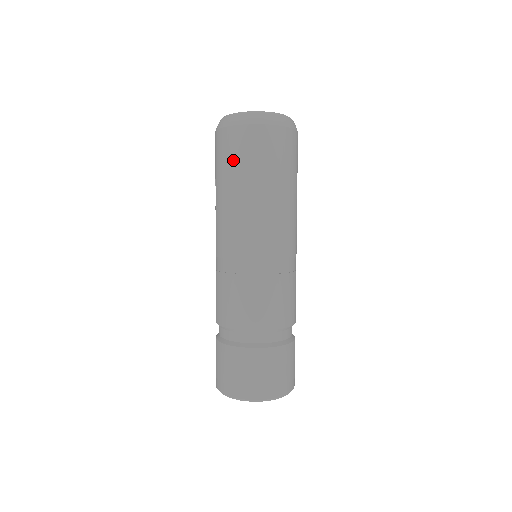
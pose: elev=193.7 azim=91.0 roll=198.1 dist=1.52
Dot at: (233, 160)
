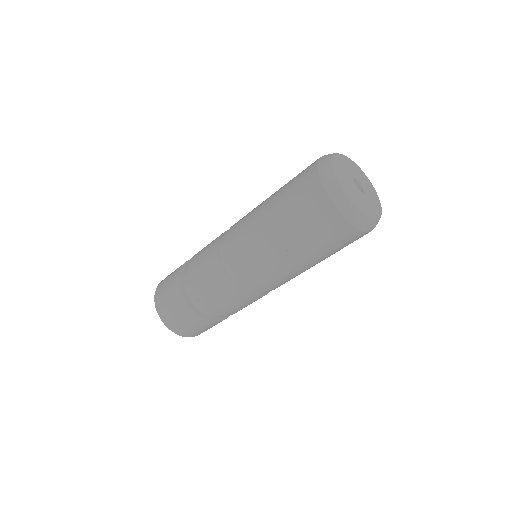
Dot at: (330, 246)
